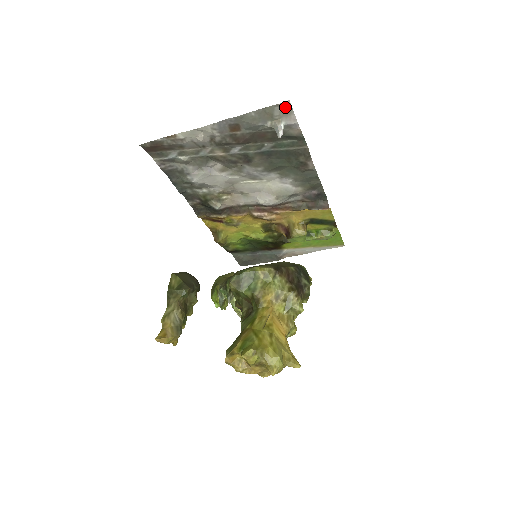
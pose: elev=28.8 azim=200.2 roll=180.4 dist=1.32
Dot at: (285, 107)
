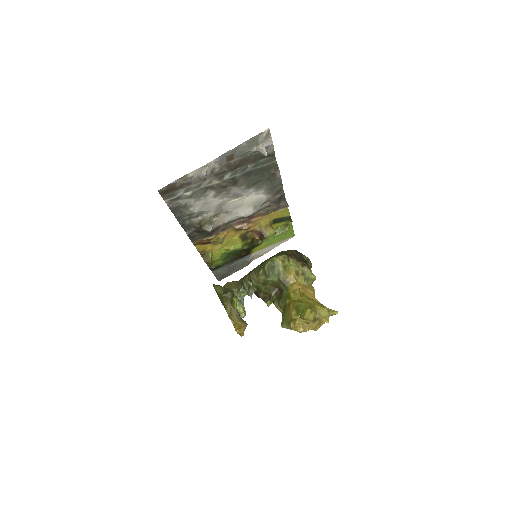
Dot at: (266, 133)
